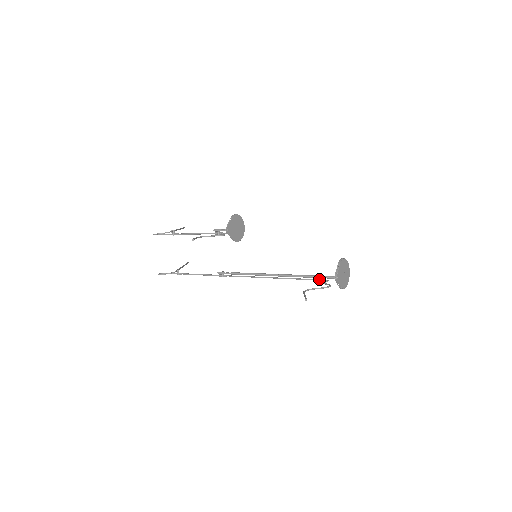
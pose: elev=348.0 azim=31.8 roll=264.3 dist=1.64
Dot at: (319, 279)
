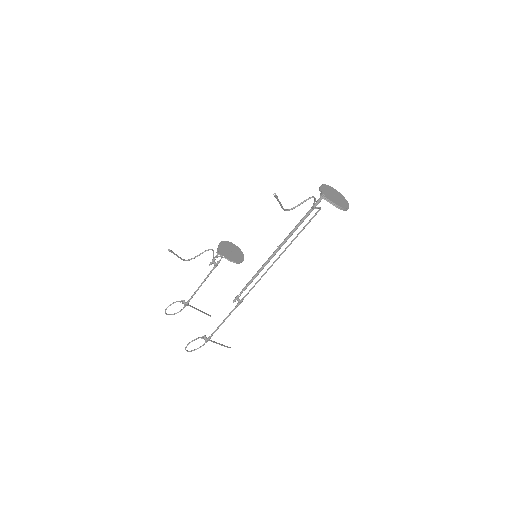
Dot at: (313, 216)
